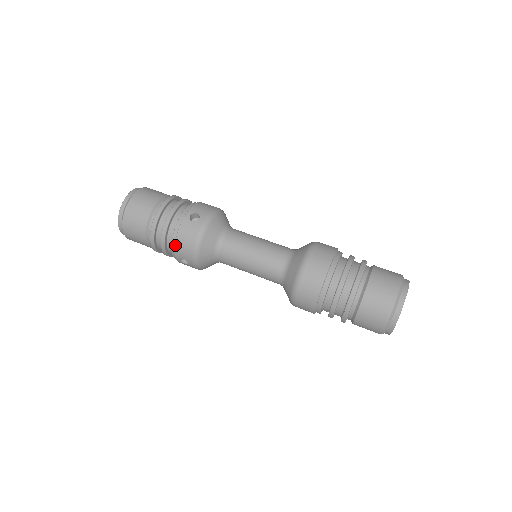
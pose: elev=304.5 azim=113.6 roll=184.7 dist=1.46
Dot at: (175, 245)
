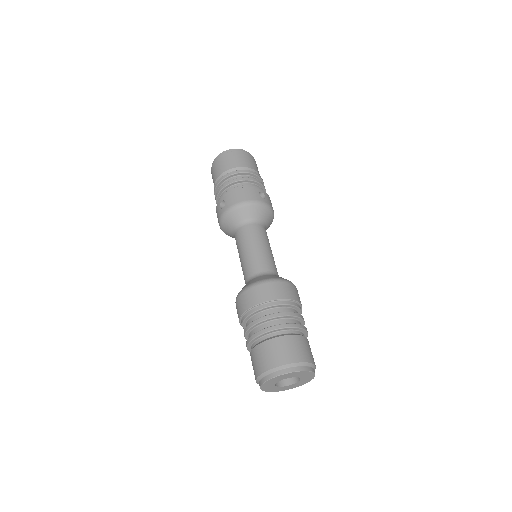
Dot at: (234, 190)
